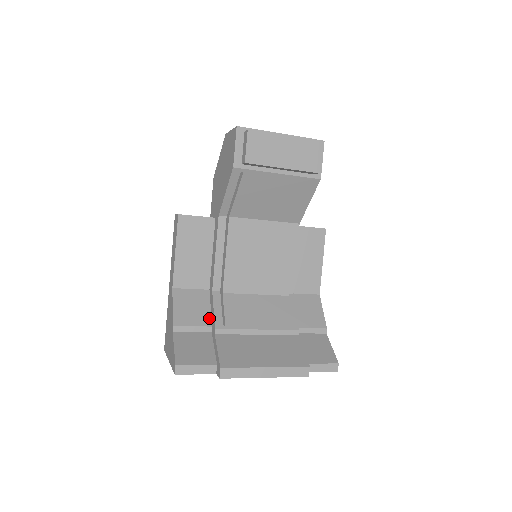
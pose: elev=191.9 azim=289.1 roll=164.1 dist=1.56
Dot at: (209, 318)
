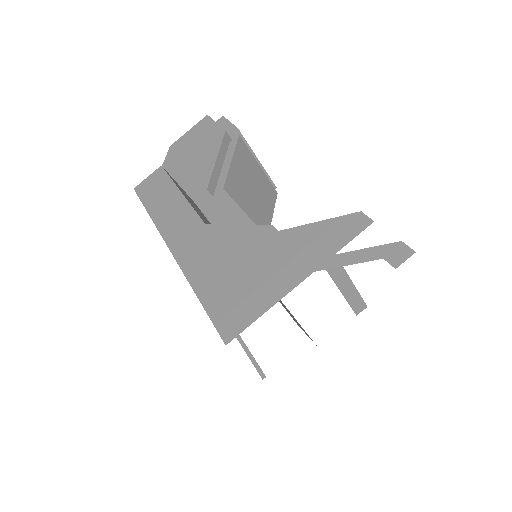
Dot at: occluded
